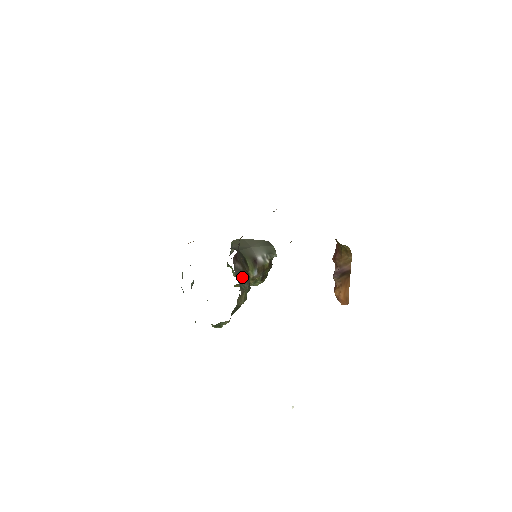
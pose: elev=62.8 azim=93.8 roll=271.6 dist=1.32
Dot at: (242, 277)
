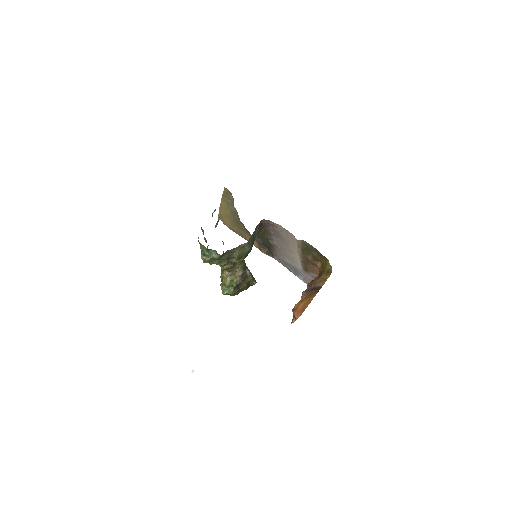
Dot at: (253, 239)
